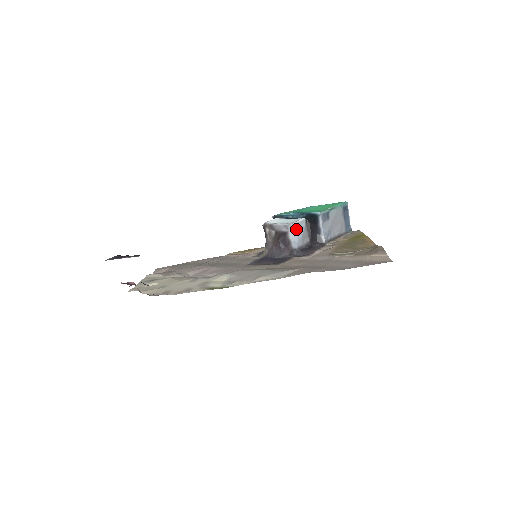
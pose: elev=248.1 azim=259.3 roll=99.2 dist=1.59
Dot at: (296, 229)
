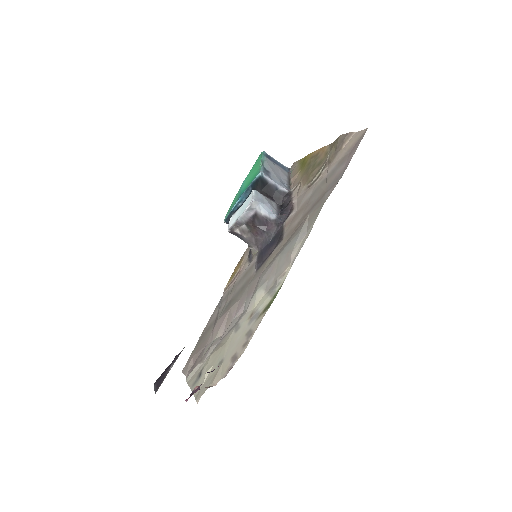
Dot at: (260, 202)
